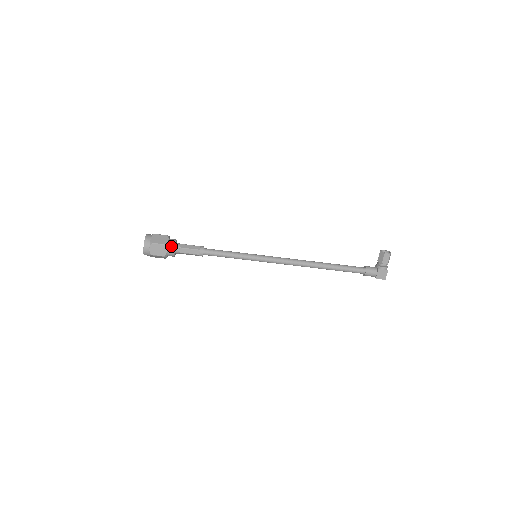
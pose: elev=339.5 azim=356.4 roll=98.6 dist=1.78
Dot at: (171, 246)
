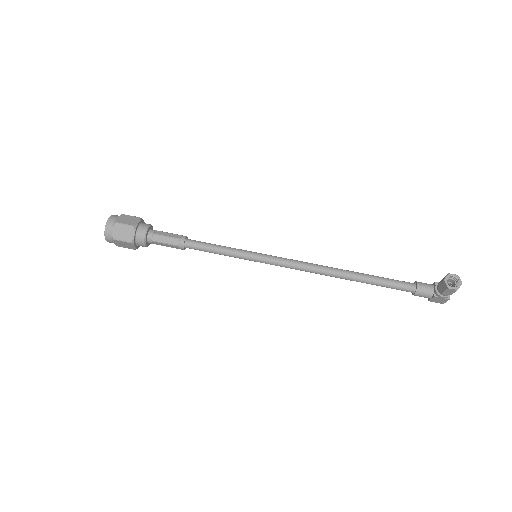
Dot at: (139, 241)
